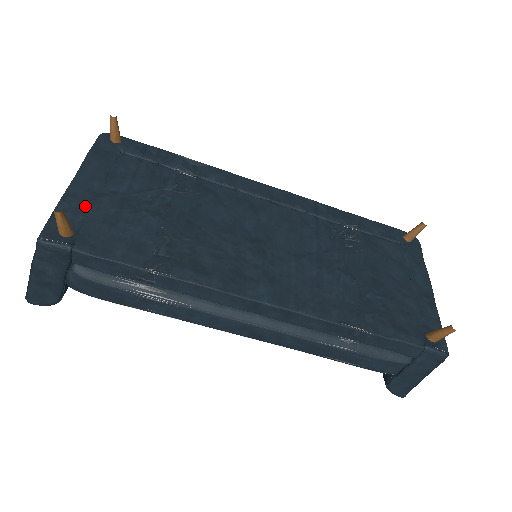
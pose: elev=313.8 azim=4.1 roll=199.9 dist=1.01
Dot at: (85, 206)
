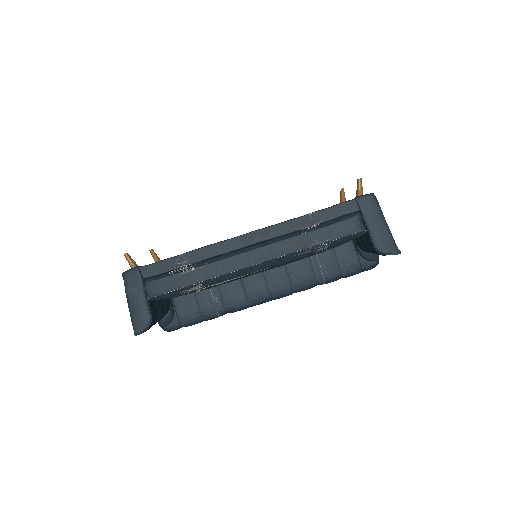
Dot at: occluded
